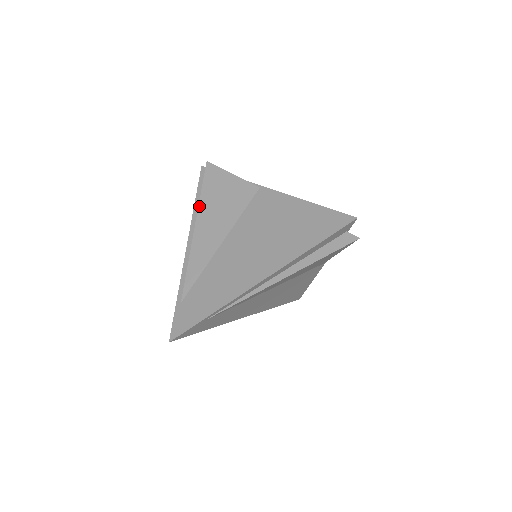
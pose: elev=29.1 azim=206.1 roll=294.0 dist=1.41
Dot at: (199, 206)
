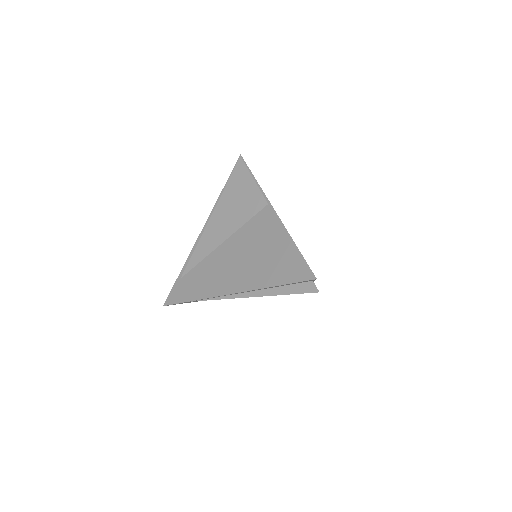
Dot at: (220, 199)
